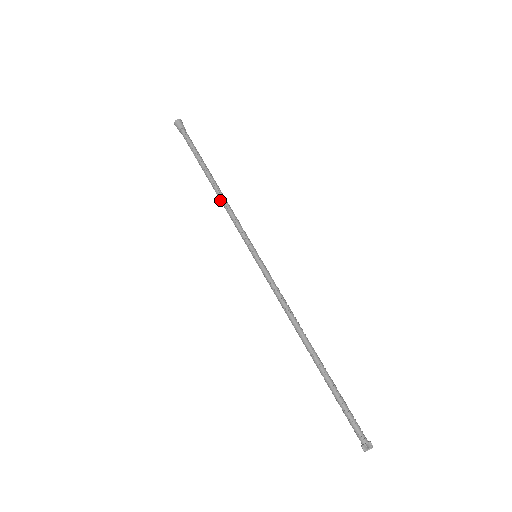
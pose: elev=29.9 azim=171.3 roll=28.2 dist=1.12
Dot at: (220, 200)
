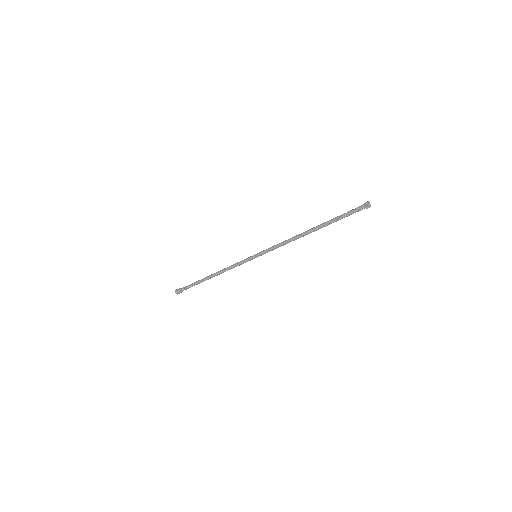
Dot at: occluded
